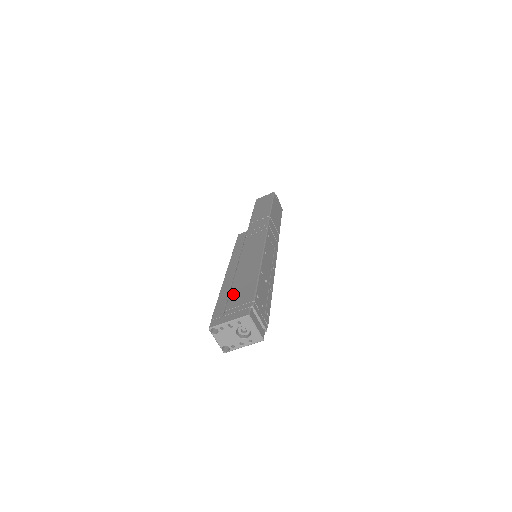
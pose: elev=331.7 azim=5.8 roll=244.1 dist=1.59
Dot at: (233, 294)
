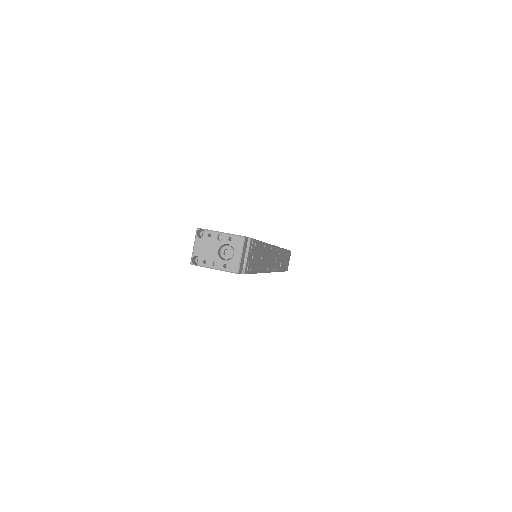
Dot at: occluded
